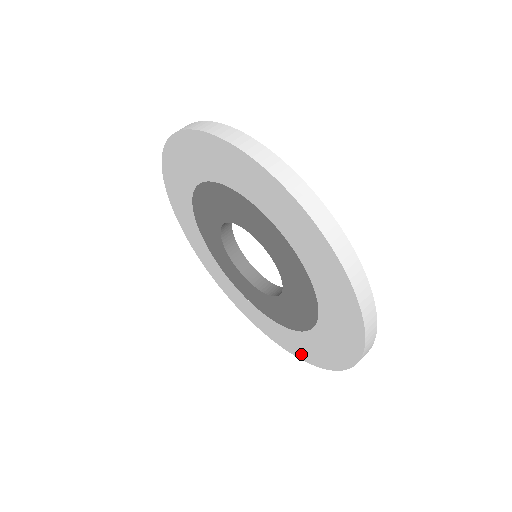
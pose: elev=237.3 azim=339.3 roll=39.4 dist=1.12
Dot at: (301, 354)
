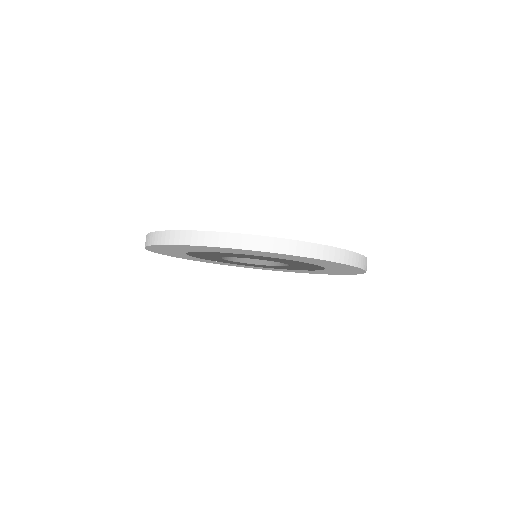
Dot at: occluded
